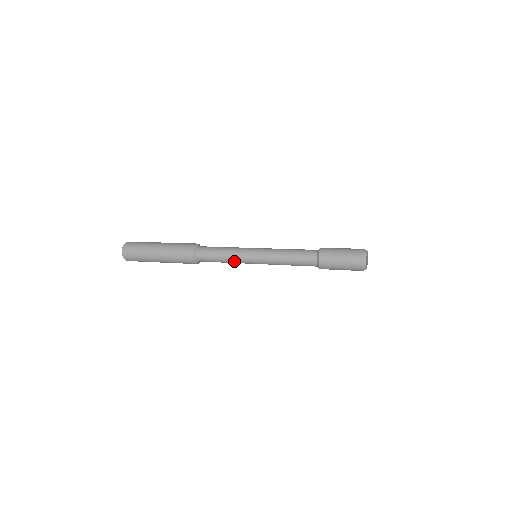
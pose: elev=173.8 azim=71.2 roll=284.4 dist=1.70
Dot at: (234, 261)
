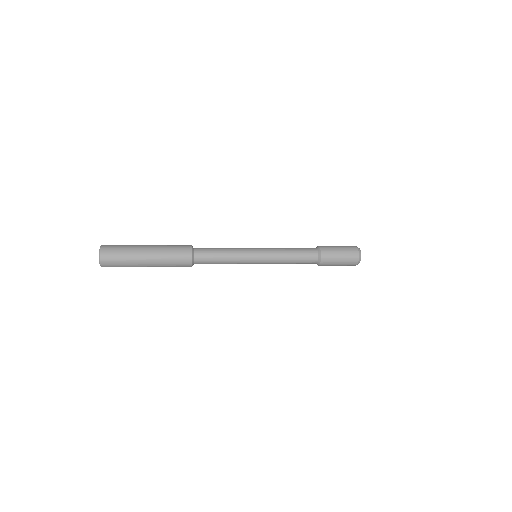
Dot at: (236, 260)
